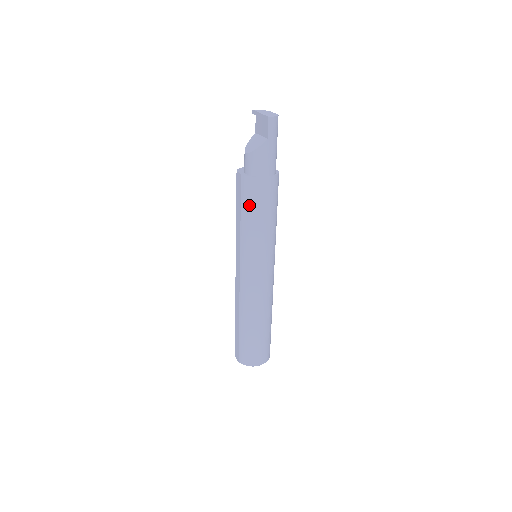
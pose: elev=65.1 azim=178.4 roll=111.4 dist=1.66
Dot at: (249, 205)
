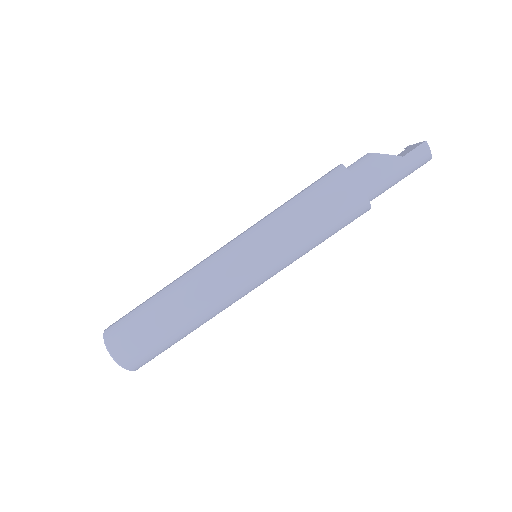
Dot at: (315, 192)
